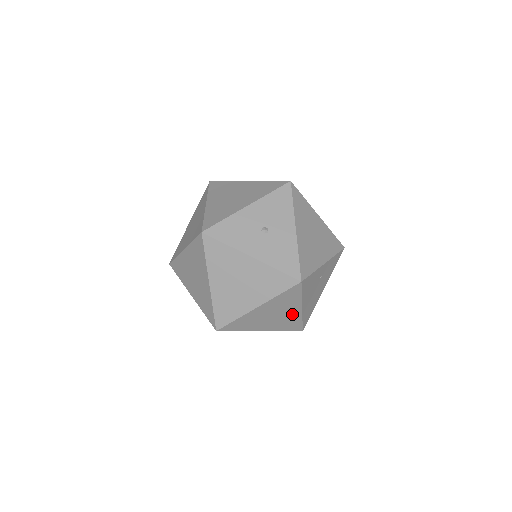
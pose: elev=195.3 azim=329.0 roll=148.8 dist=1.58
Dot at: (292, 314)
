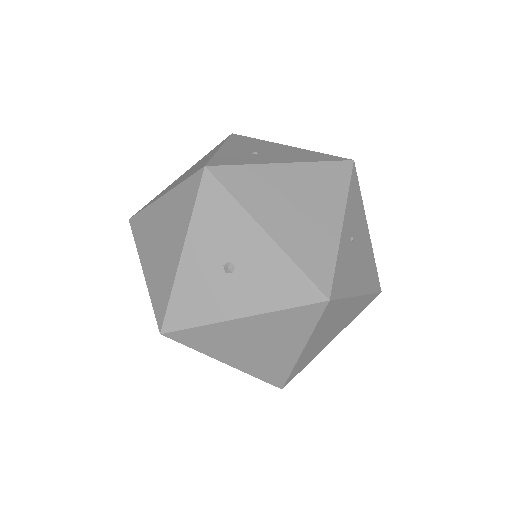
Dot at: (352, 307)
